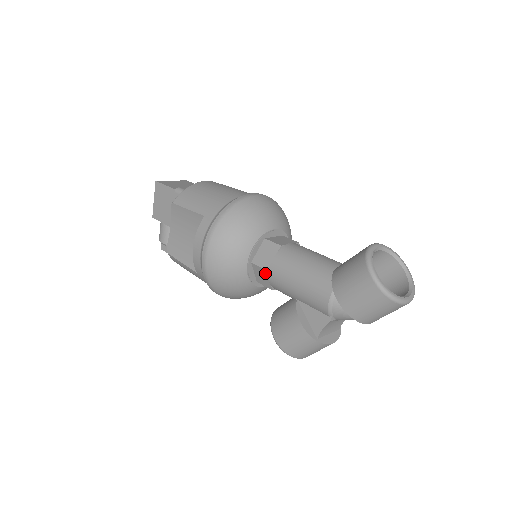
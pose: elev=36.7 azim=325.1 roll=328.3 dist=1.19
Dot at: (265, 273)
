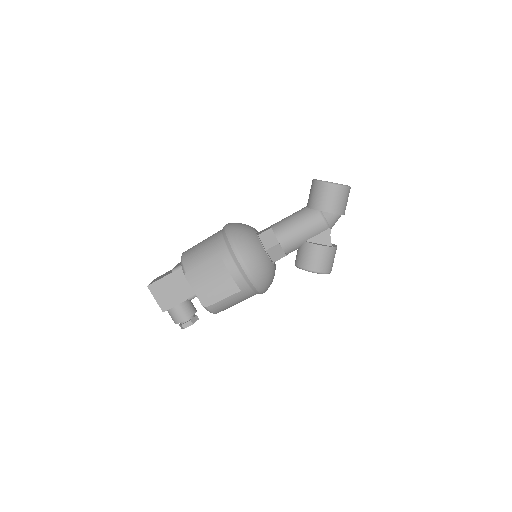
Dot at: (278, 247)
